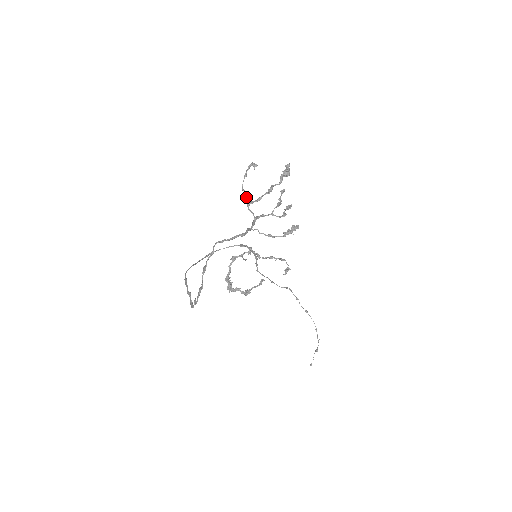
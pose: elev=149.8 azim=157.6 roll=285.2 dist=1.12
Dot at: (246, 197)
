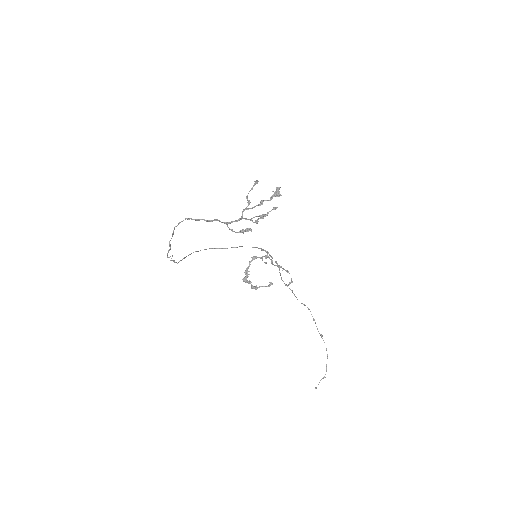
Dot at: (248, 205)
